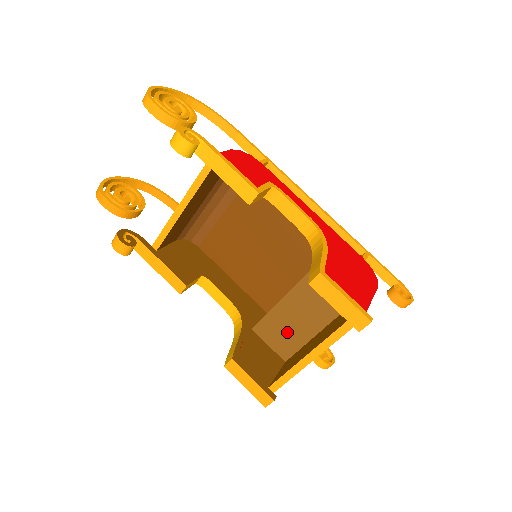
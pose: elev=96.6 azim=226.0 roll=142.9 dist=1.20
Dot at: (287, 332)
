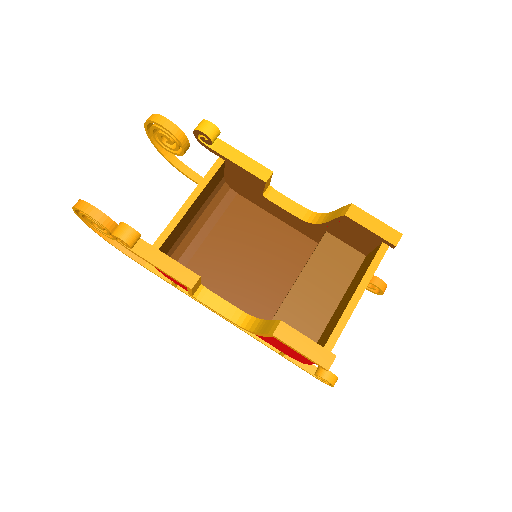
Dot at: (307, 315)
